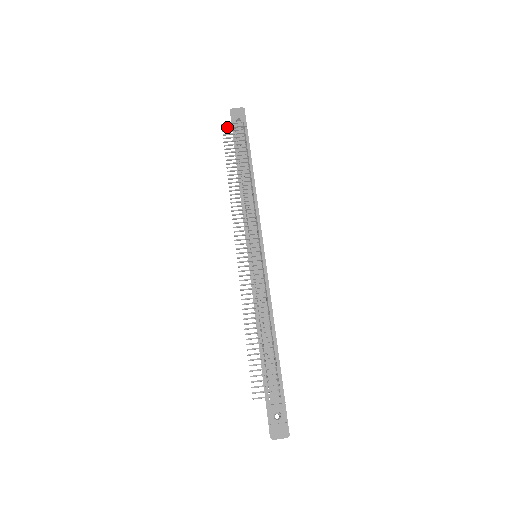
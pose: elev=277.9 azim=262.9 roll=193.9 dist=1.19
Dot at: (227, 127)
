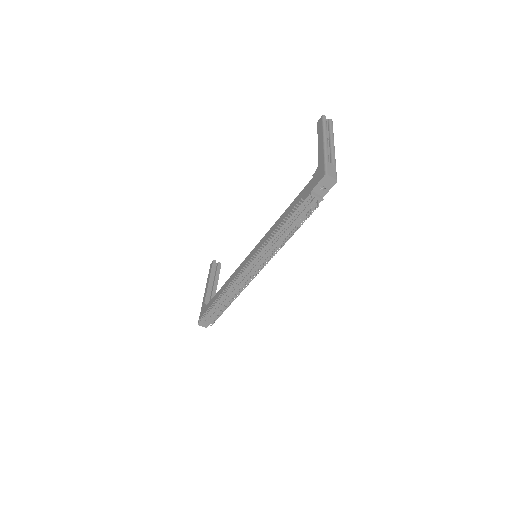
Dot at: (303, 204)
